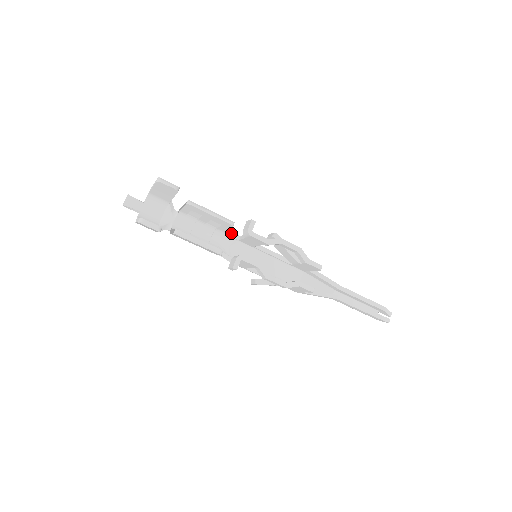
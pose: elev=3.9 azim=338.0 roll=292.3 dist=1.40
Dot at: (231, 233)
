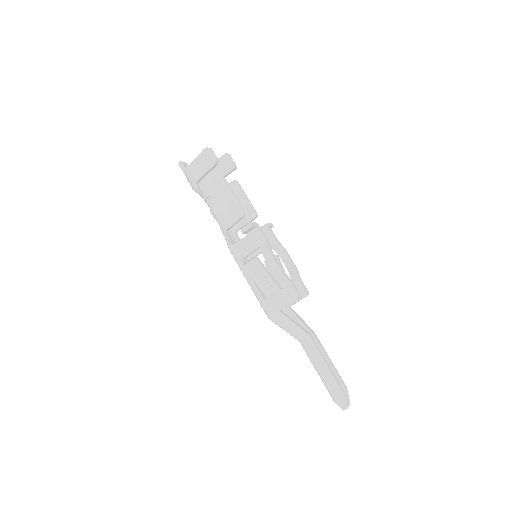
Dot at: occluded
